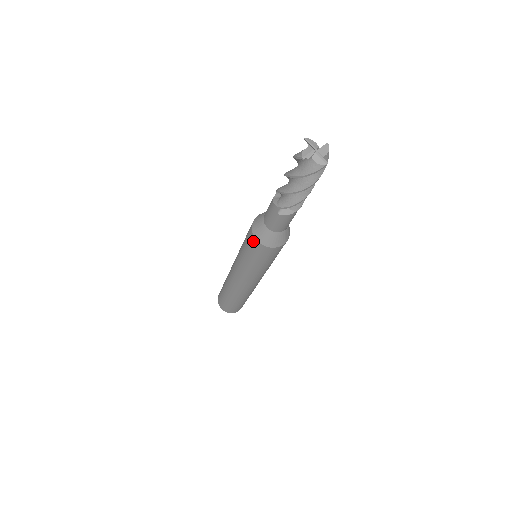
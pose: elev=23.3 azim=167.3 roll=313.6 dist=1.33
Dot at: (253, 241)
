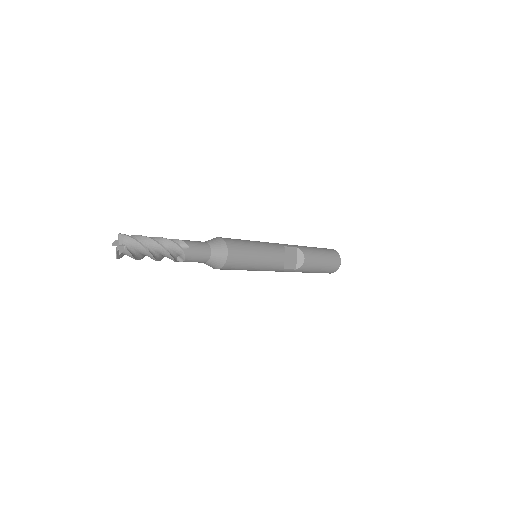
Dot at: occluded
